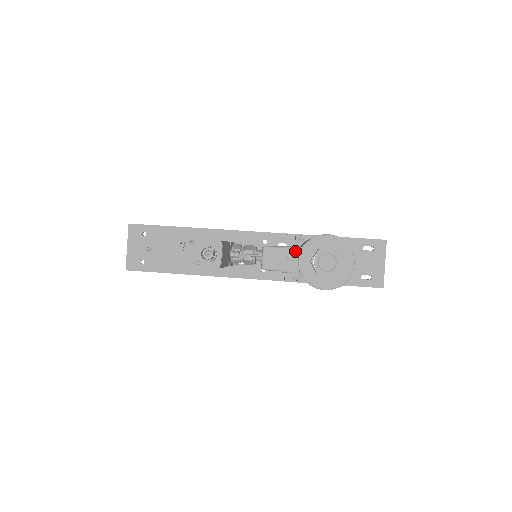
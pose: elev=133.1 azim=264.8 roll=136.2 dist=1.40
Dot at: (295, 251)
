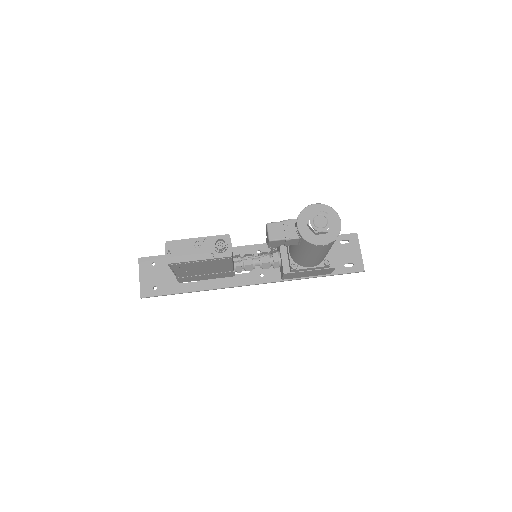
Dot at: (293, 222)
